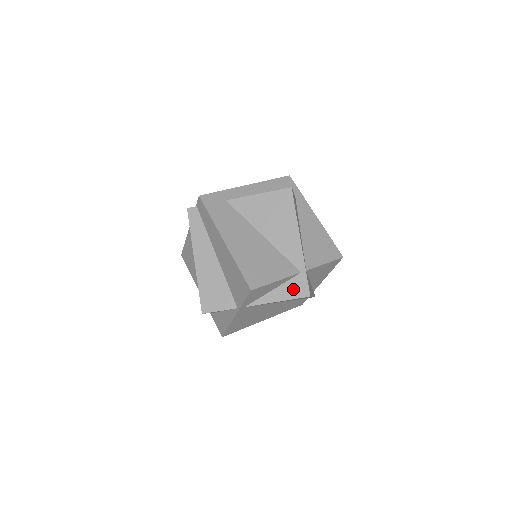
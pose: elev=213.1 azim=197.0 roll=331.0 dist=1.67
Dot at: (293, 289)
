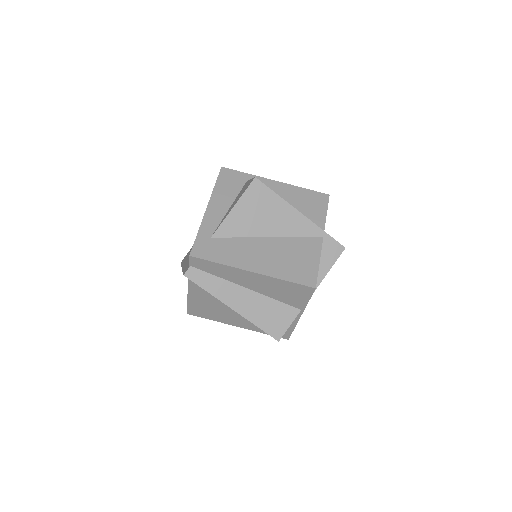
Dot at: (329, 255)
